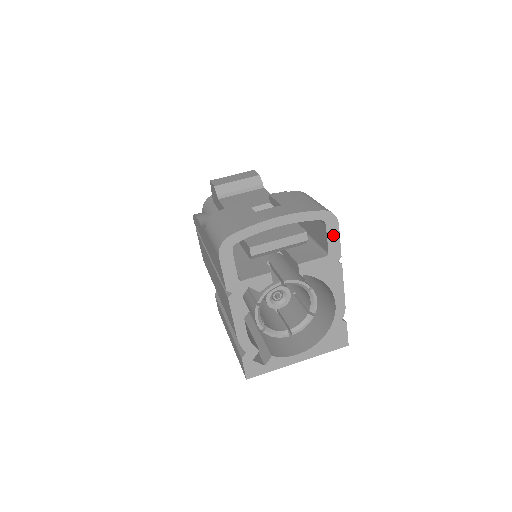
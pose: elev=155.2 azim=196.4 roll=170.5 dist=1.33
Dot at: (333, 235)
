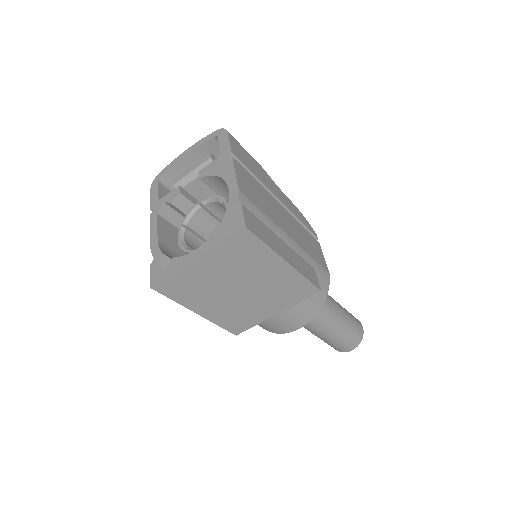
Dot at: (224, 141)
